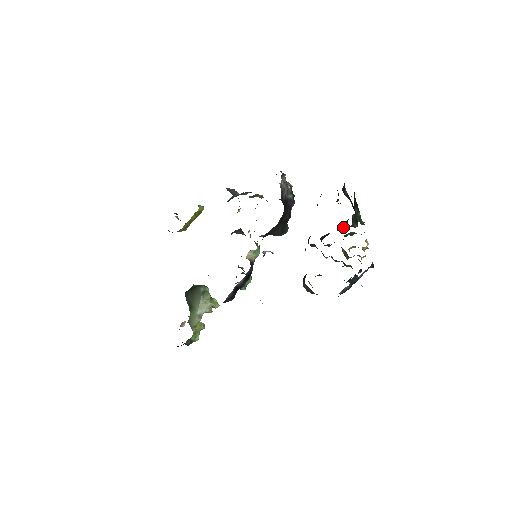
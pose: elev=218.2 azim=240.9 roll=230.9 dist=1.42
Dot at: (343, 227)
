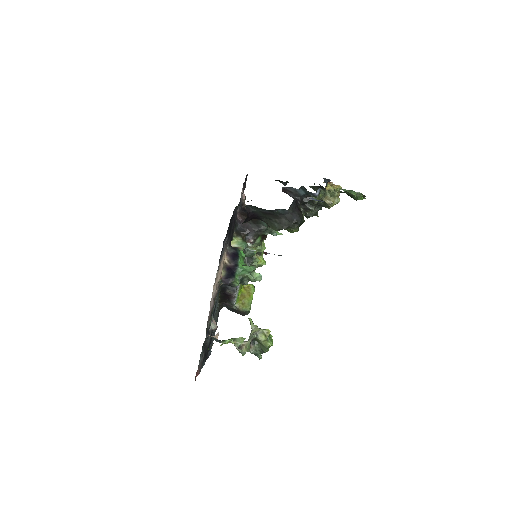
Dot at: occluded
